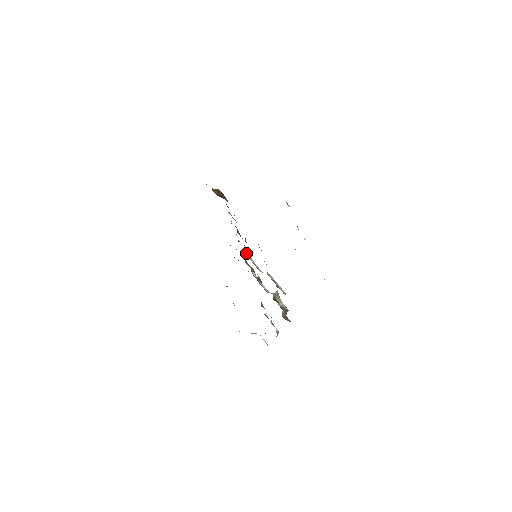
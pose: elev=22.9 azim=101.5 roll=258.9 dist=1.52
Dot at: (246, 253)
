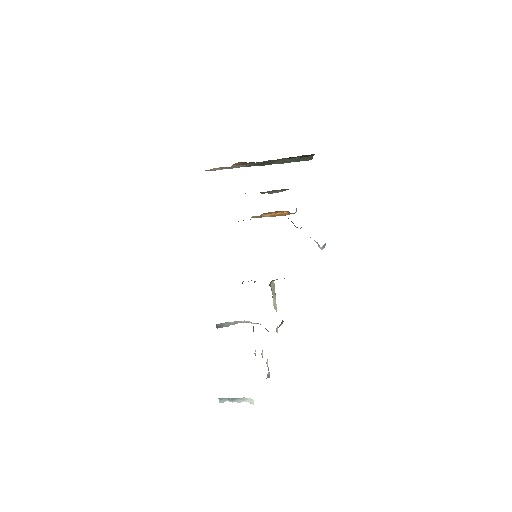
Dot at: occluded
